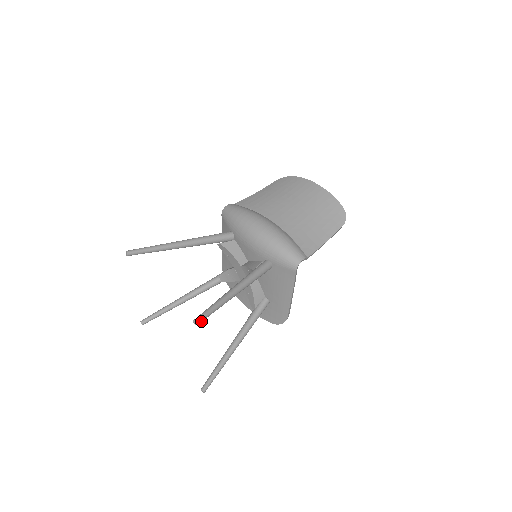
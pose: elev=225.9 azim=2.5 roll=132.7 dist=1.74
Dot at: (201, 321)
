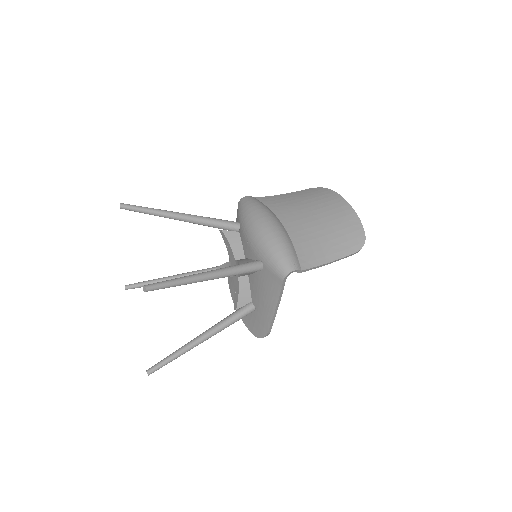
Dot at: (151, 290)
